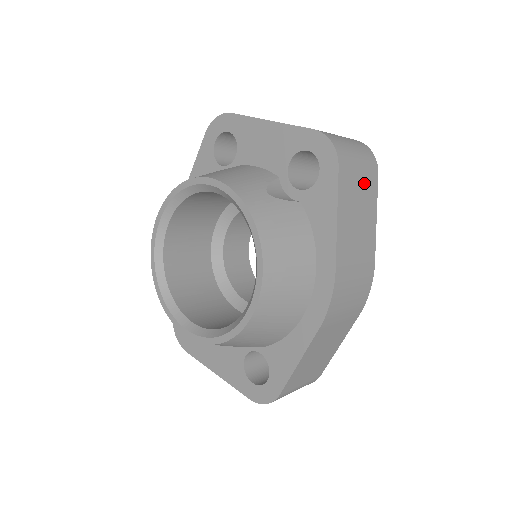
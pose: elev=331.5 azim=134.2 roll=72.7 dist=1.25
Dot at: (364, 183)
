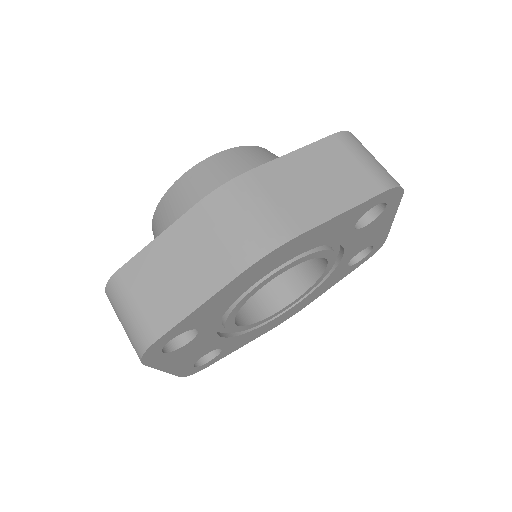
Dot at: (356, 174)
